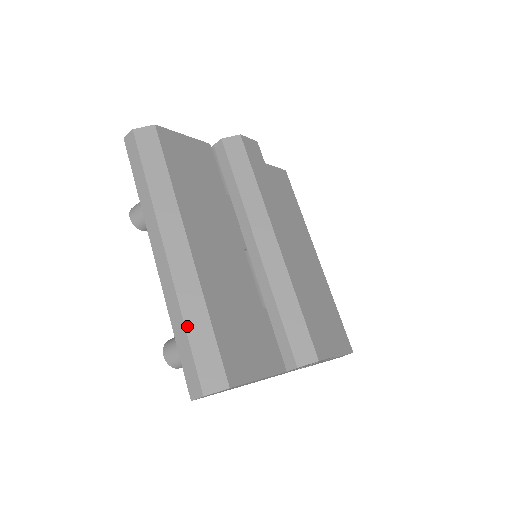
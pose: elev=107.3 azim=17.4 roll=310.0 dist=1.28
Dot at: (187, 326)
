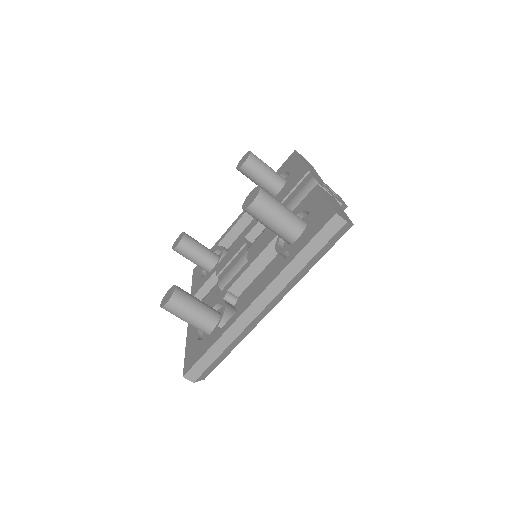
Dot at: (225, 351)
